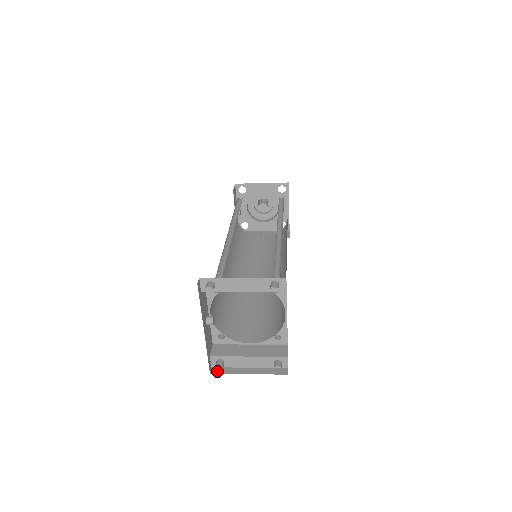
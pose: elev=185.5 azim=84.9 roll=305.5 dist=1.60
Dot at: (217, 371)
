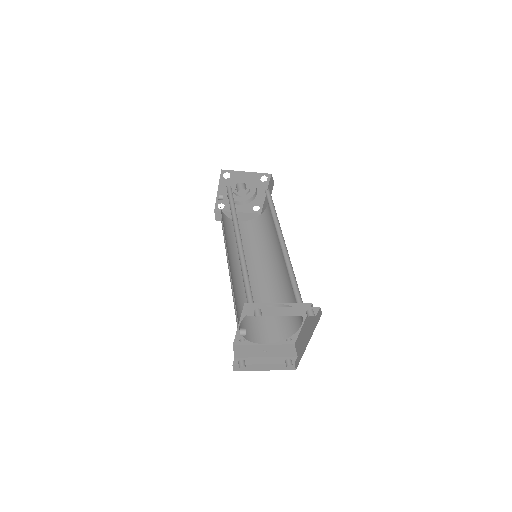
Dot at: (239, 369)
